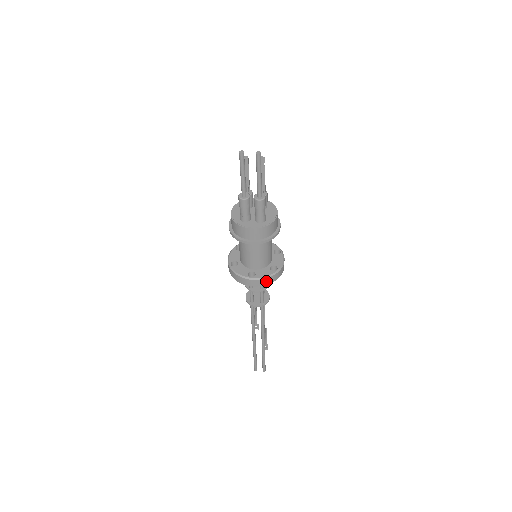
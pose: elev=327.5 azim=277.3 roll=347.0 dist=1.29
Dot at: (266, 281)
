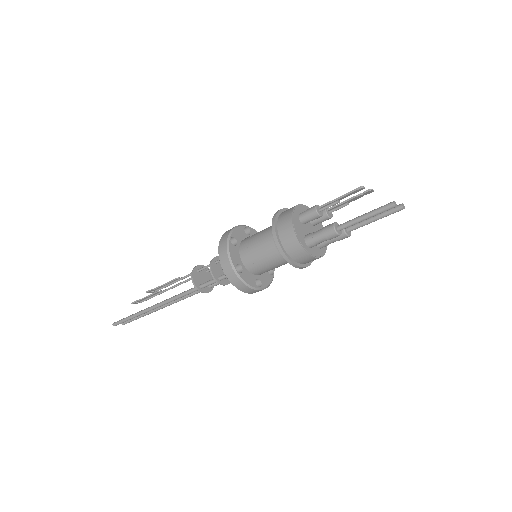
Dot at: occluded
